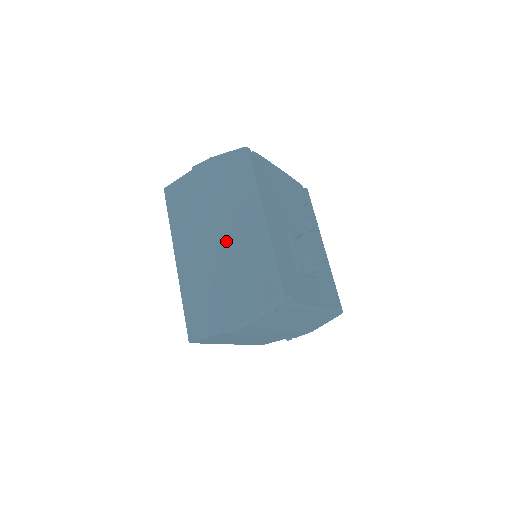
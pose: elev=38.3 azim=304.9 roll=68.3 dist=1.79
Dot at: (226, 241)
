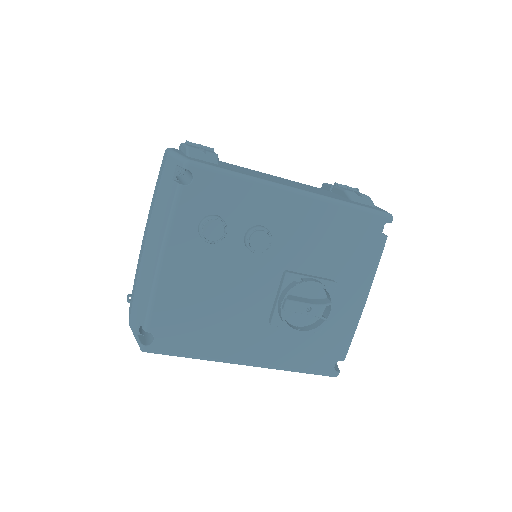
Dot at: occluded
